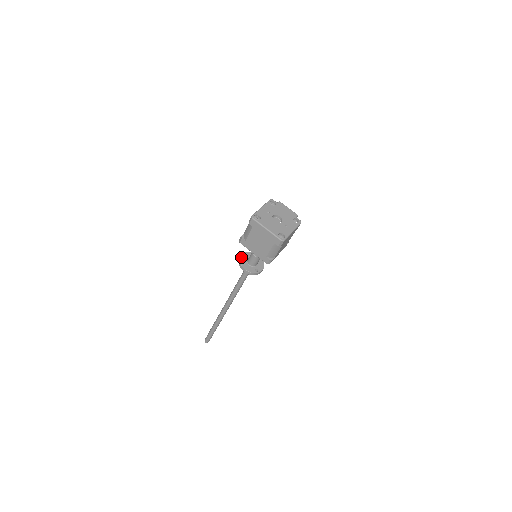
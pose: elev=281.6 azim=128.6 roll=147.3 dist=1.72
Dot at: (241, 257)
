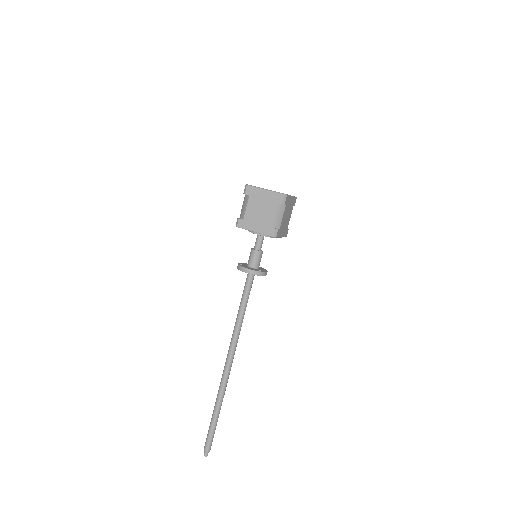
Dot at: (239, 264)
